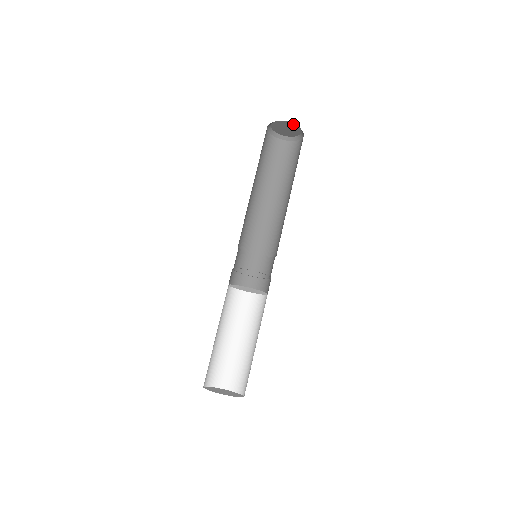
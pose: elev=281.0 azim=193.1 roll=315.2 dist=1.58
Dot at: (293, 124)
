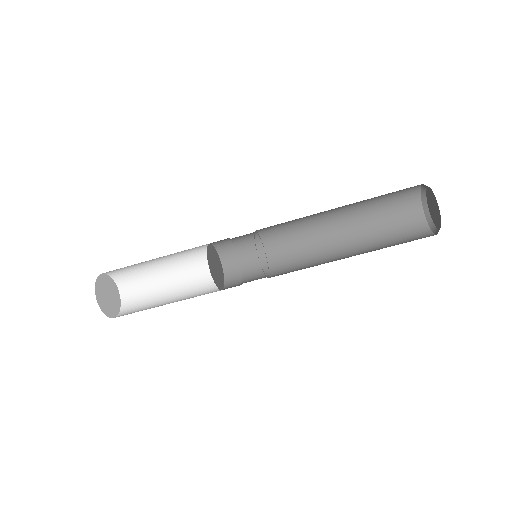
Dot at: (438, 226)
